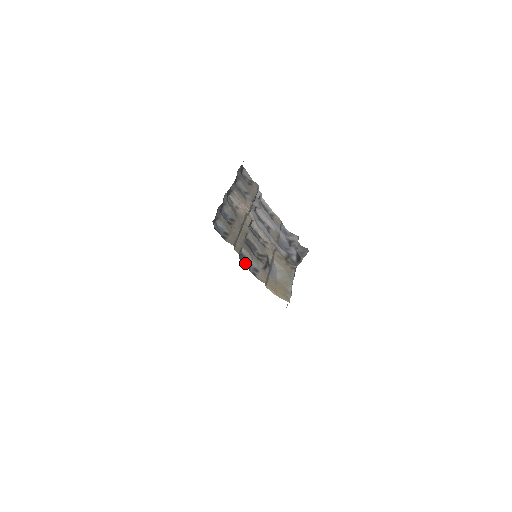
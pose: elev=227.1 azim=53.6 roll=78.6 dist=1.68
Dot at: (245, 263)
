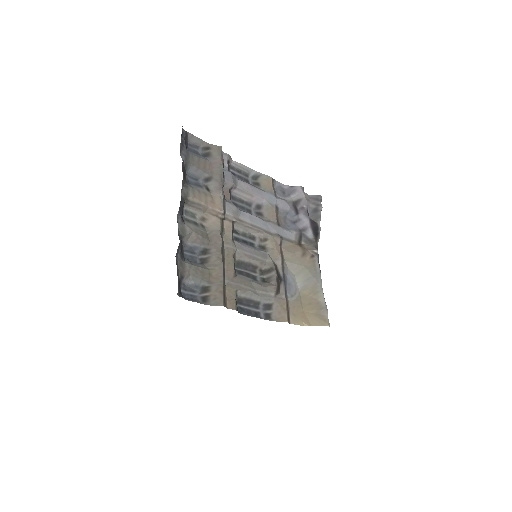
Dot at: (249, 310)
